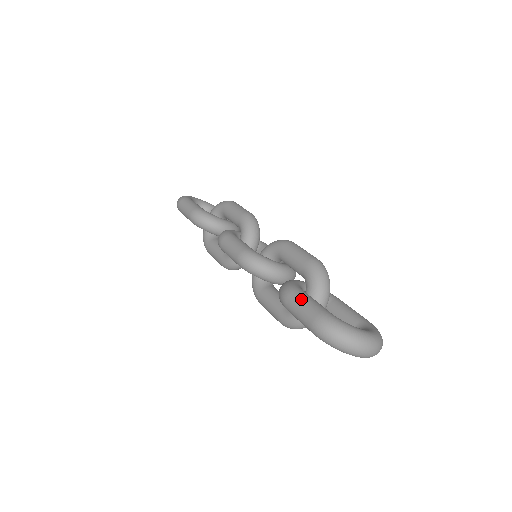
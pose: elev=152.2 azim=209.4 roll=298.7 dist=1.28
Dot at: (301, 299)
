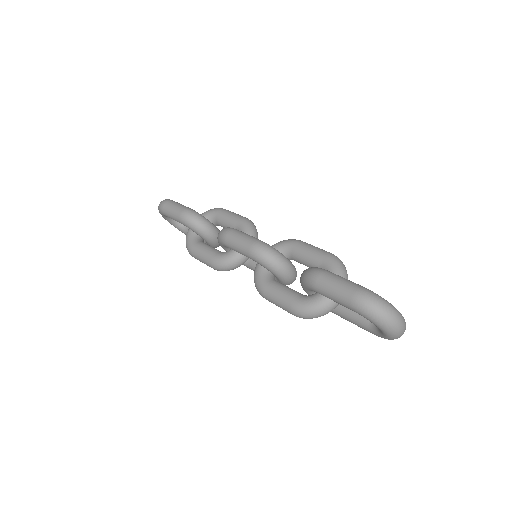
Dot at: (336, 276)
